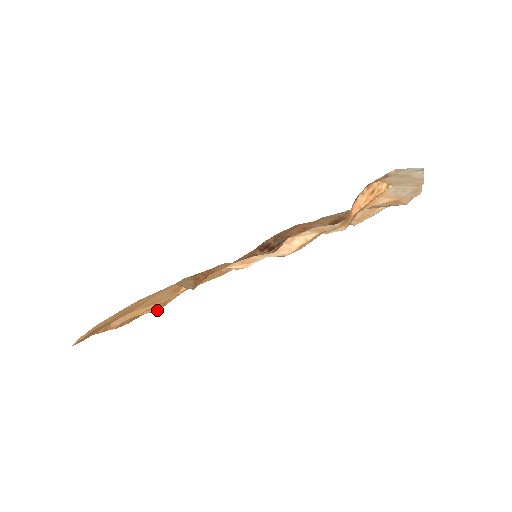
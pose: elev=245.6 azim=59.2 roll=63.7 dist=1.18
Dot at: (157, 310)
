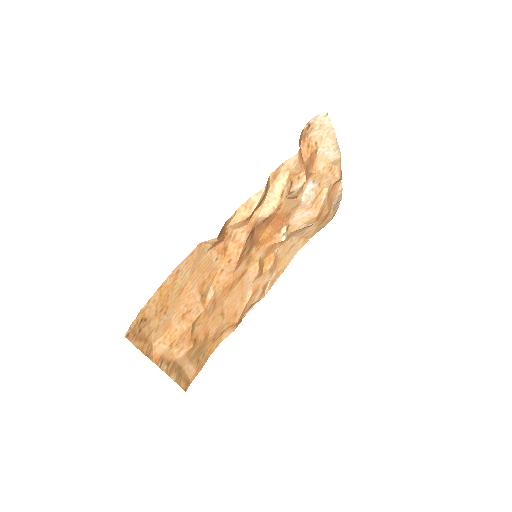
Dot at: (190, 347)
